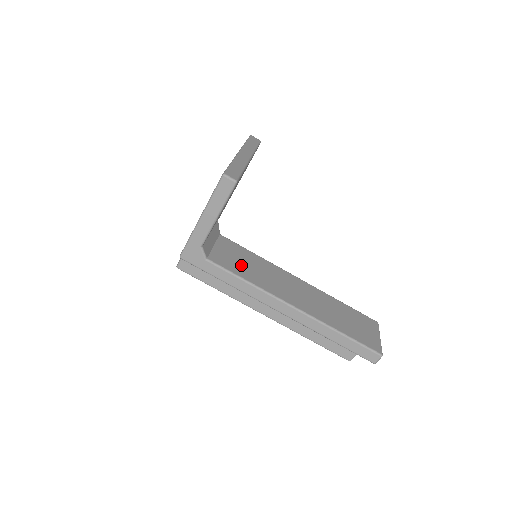
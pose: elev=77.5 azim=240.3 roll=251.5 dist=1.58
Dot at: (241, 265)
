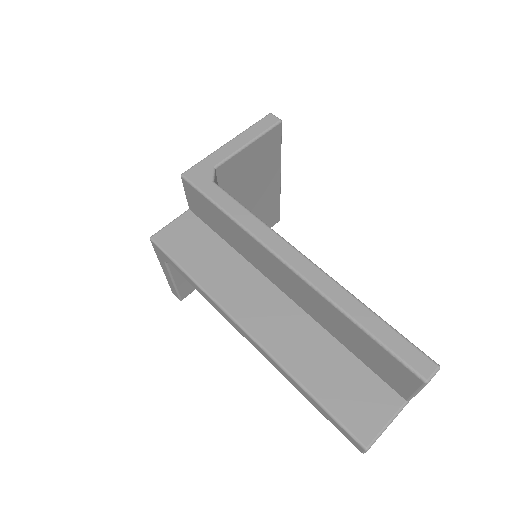
Dot at: occluded
